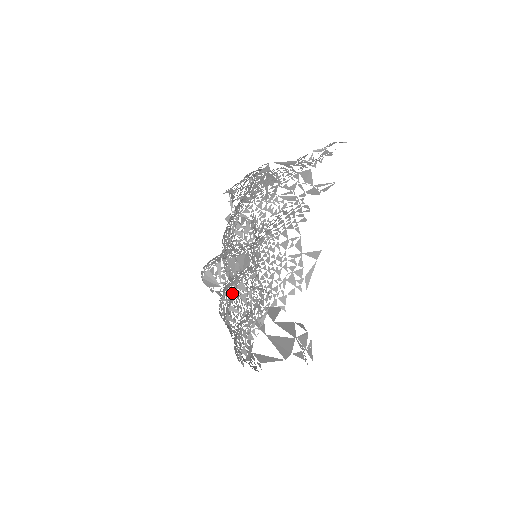
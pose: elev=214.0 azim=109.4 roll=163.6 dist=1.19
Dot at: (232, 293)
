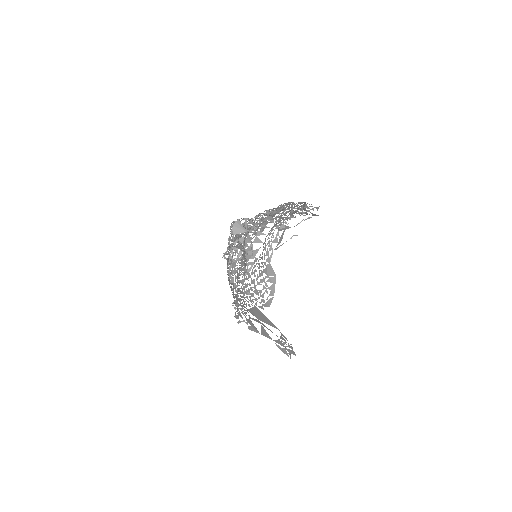
Dot at: (261, 221)
